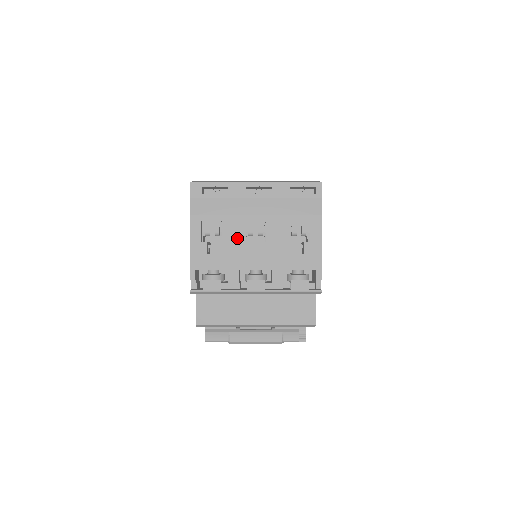
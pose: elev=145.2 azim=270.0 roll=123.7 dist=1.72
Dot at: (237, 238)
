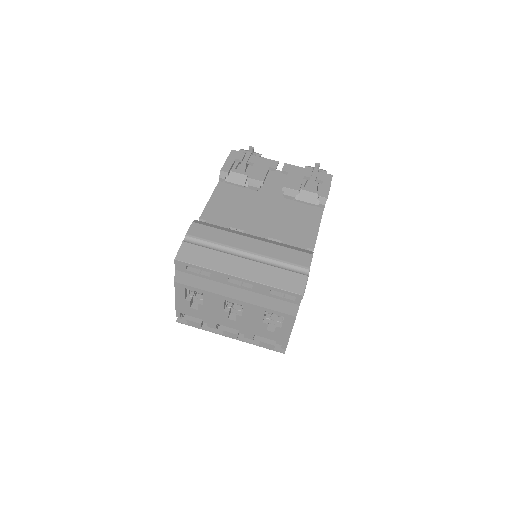
Dot at: (216, 307)
